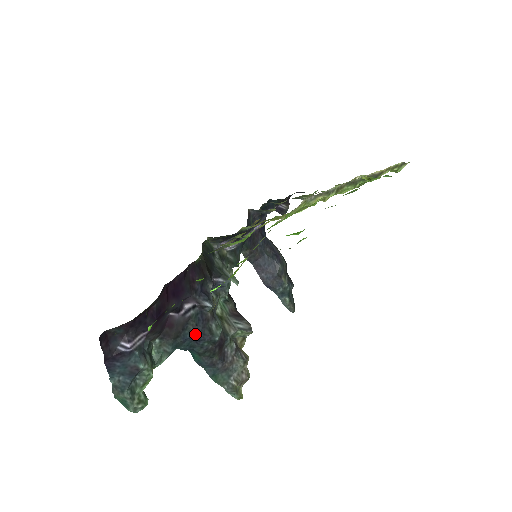
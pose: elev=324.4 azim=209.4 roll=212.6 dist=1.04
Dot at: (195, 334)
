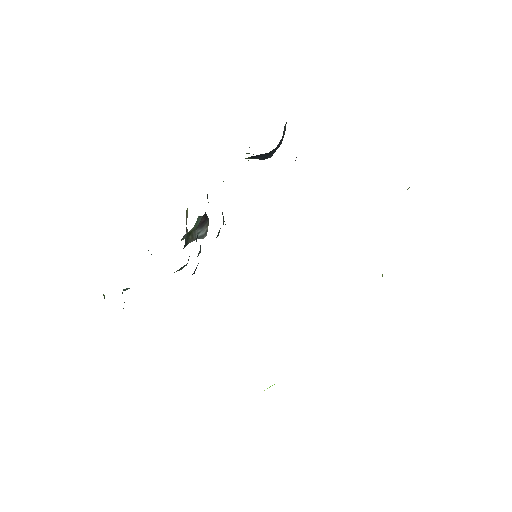
Dot at: occluded
